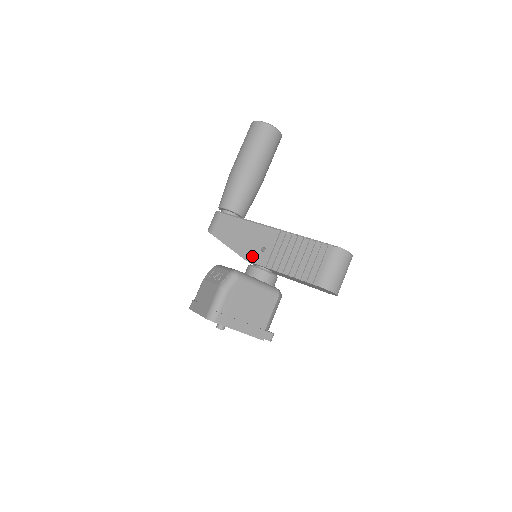
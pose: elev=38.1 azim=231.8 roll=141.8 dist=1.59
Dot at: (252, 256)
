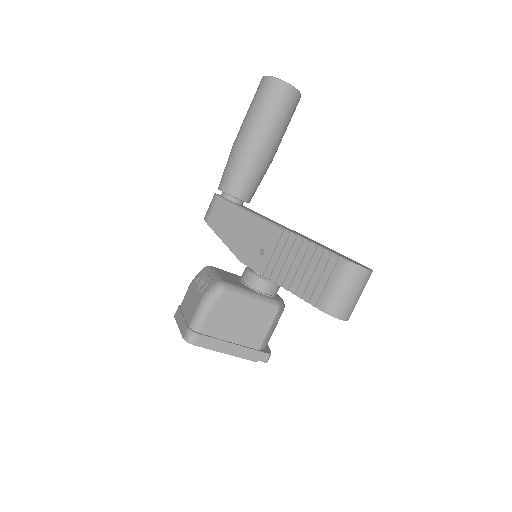
Dot at: (249, 258)
